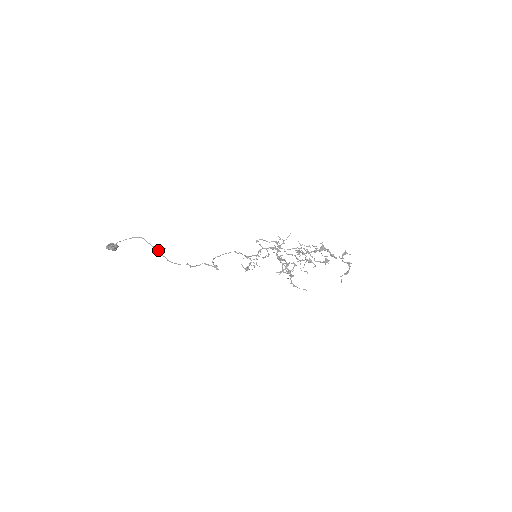
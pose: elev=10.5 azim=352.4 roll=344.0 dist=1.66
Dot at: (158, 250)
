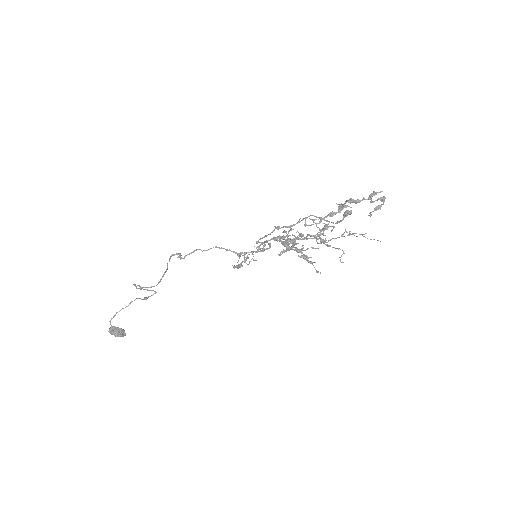
Dot at: occluded
